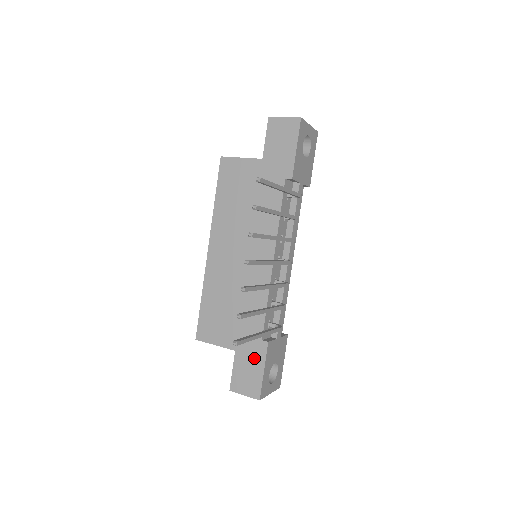
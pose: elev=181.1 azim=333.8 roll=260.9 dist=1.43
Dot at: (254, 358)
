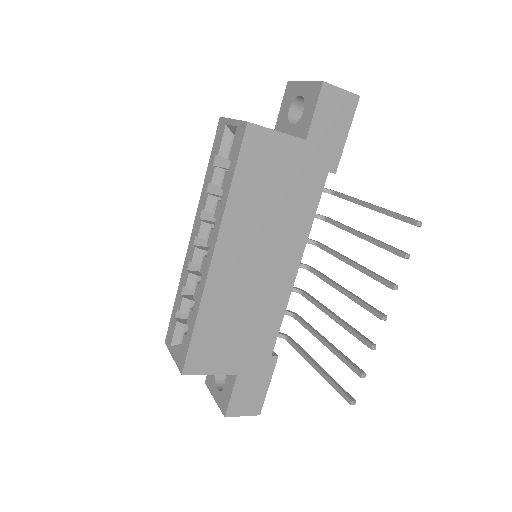
Dot at: (260, 377)
